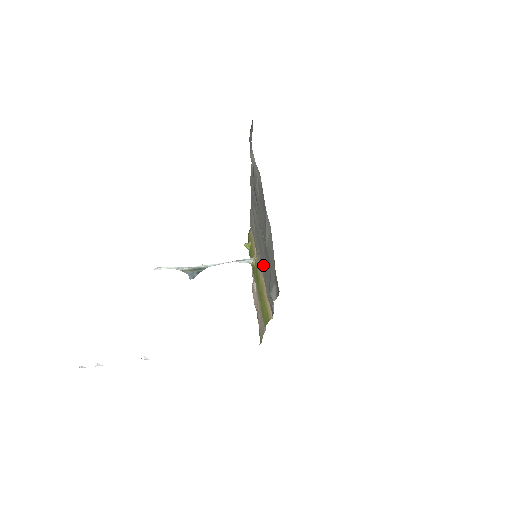
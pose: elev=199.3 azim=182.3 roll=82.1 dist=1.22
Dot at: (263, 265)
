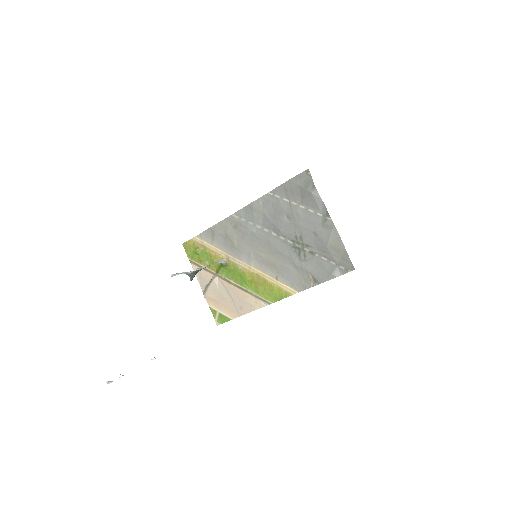
Dot at: (275, 261)
